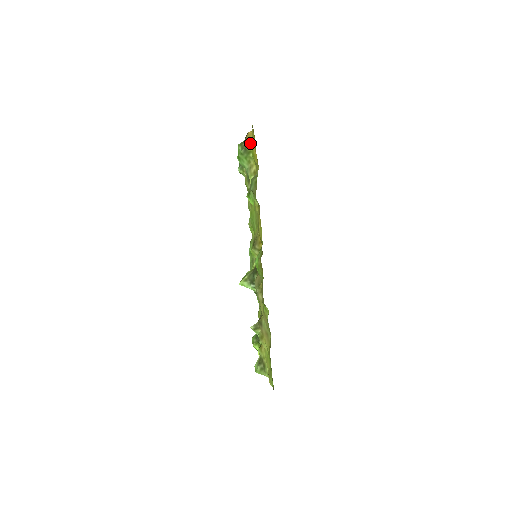
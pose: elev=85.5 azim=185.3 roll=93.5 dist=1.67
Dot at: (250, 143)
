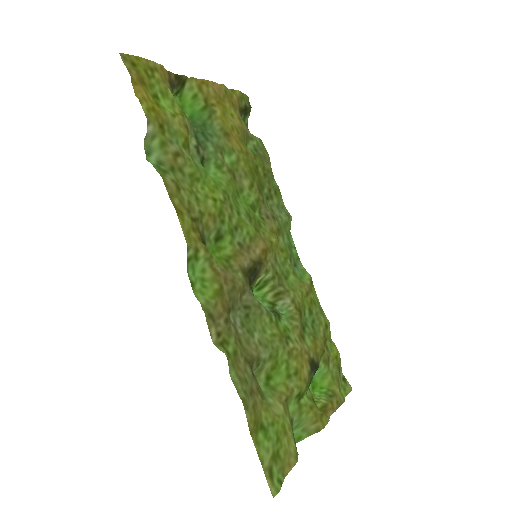
Dot at: (166, 85)
